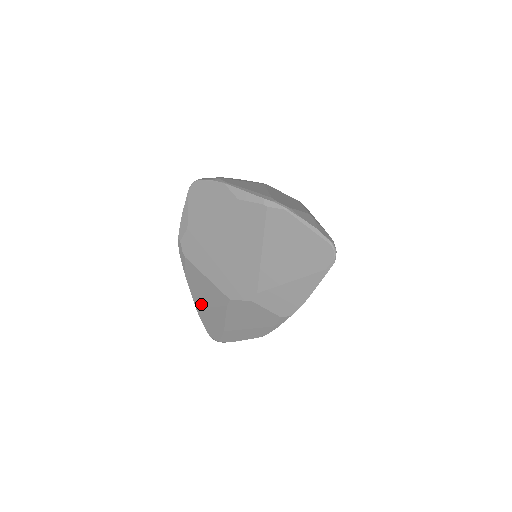
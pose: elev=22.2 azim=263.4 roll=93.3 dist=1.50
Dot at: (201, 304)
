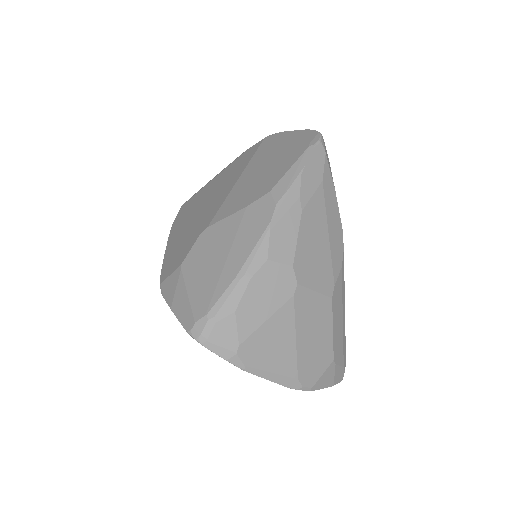
Dot at: occluded
